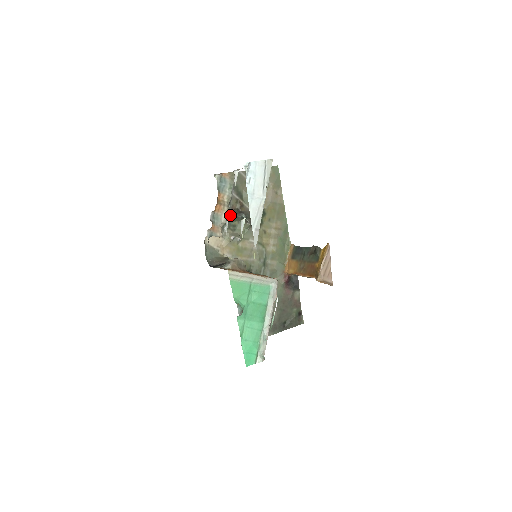
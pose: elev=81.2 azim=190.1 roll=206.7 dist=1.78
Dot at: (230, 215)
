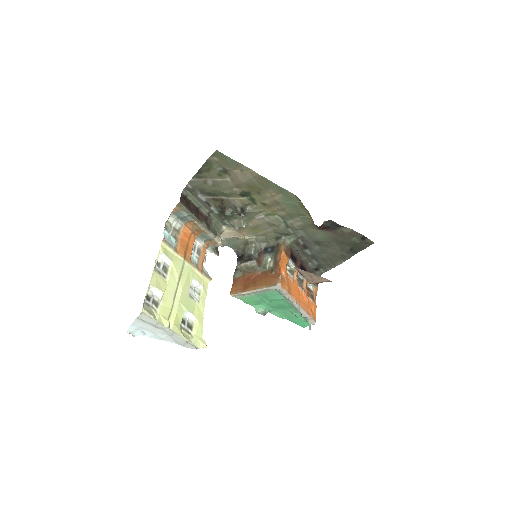
Dot at: (220, 212)
